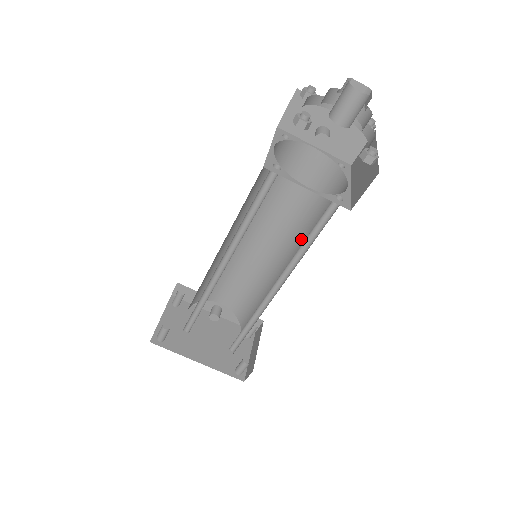
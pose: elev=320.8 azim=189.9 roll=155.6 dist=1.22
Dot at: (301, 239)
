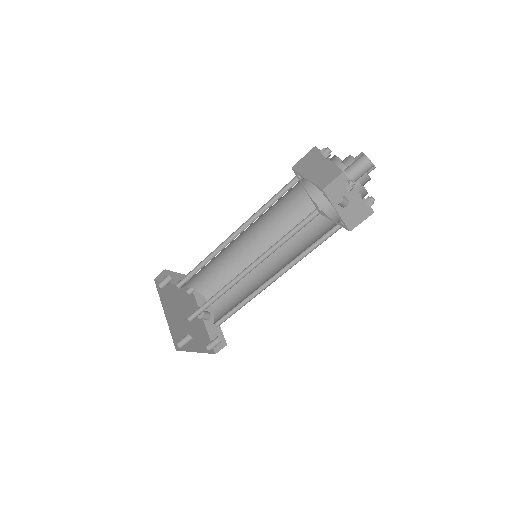
Dot at: occluded
